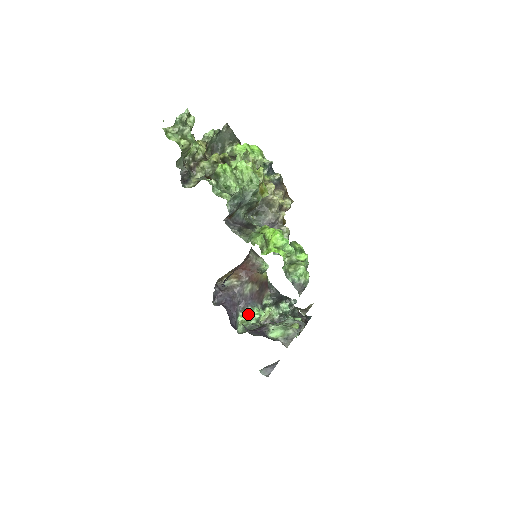
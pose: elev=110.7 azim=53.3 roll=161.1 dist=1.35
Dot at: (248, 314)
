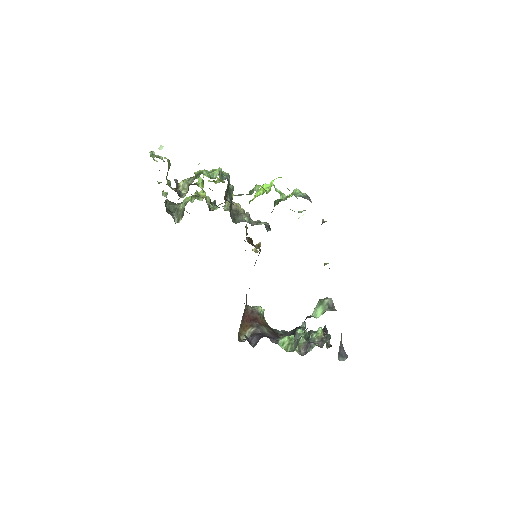
Dot at: (284, 339)
